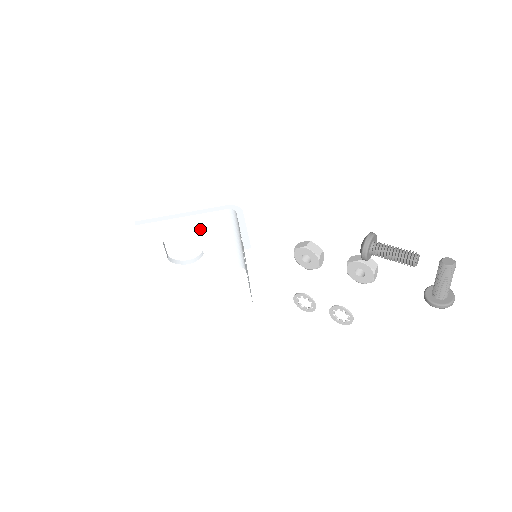
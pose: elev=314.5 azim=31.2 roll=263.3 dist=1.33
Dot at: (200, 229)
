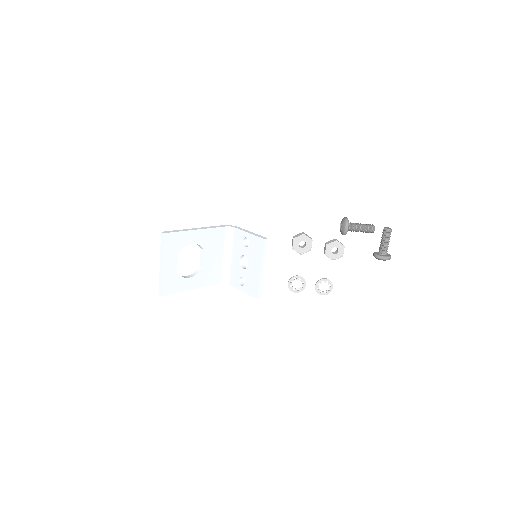
Dot at: (205, 243)
